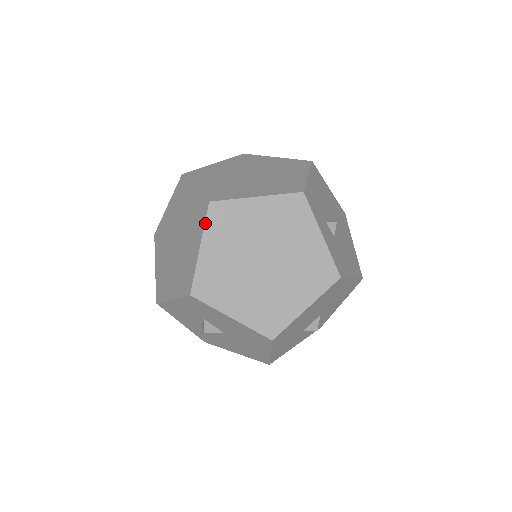
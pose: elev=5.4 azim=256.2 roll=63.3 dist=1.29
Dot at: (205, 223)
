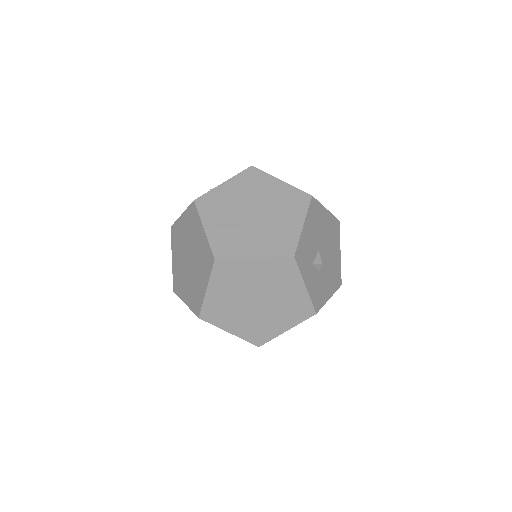
Dot at: (211, 274)
